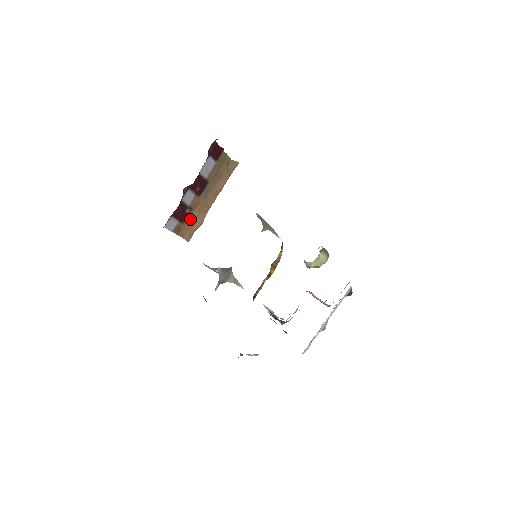
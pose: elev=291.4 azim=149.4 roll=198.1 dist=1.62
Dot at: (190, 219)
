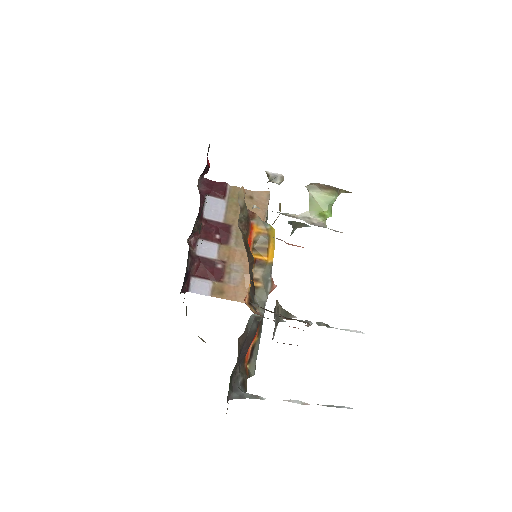
Dot at: (233, 275)
